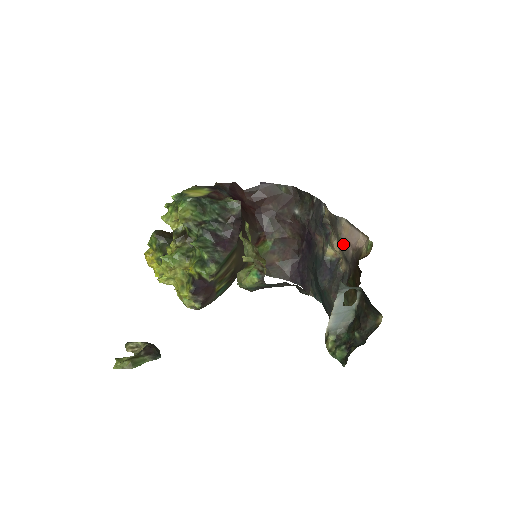
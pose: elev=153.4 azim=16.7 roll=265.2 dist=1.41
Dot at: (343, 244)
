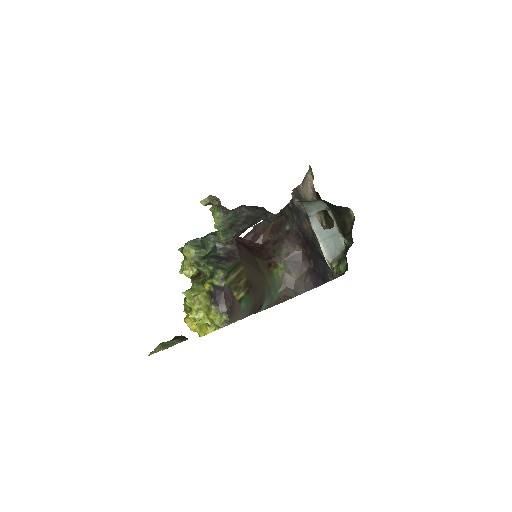
Dot at: occluded
